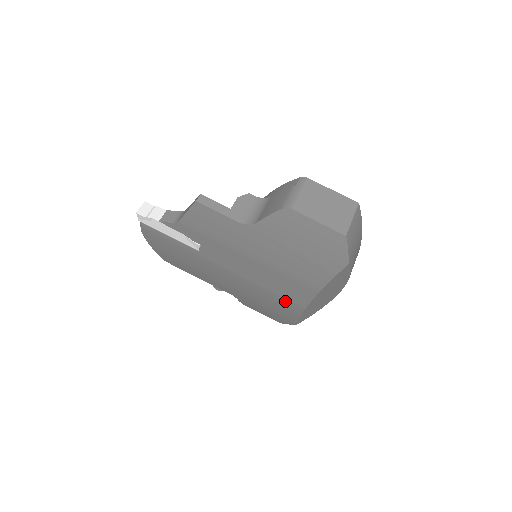
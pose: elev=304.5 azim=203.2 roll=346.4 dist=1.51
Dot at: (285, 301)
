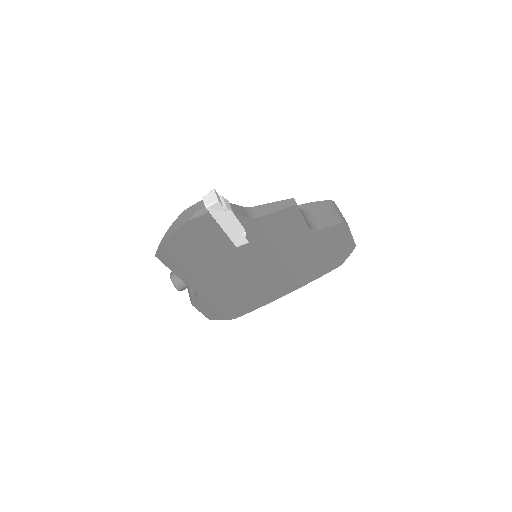
Dot at: (262, 296)
